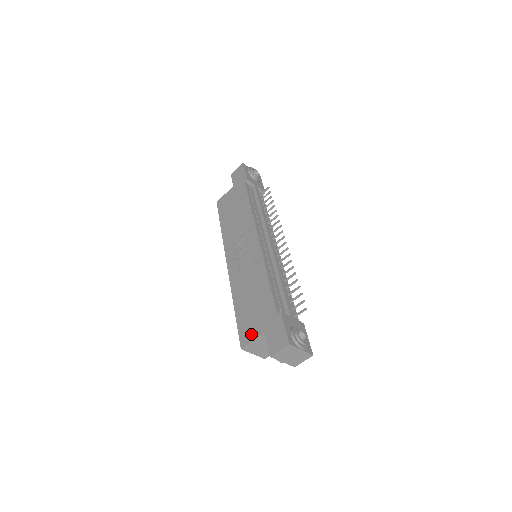
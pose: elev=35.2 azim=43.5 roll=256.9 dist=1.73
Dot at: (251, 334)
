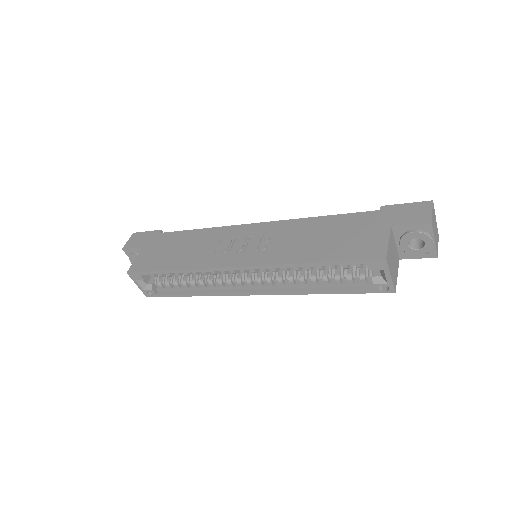
Dot at: (377, 242)
